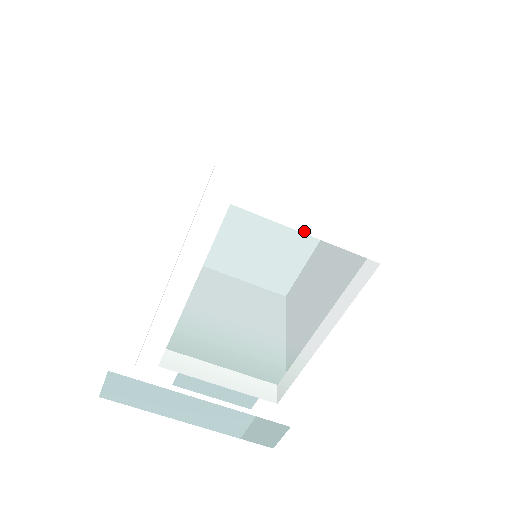
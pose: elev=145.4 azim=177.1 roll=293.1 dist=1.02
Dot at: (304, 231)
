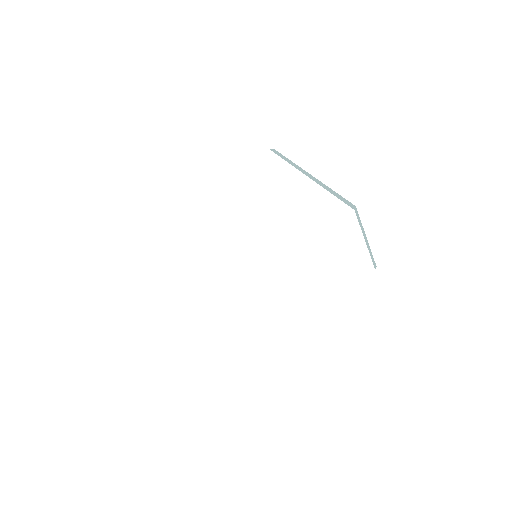
Dot at: occluded
